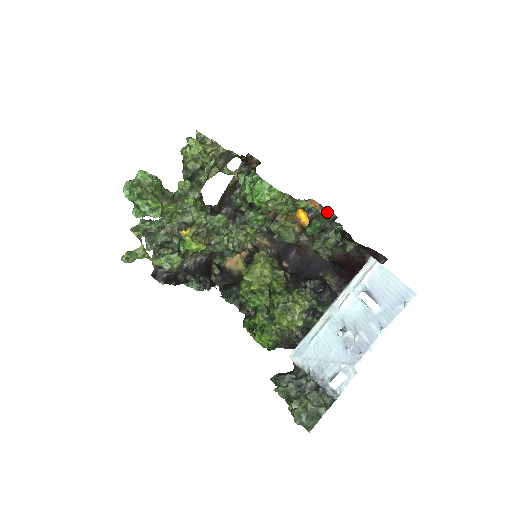
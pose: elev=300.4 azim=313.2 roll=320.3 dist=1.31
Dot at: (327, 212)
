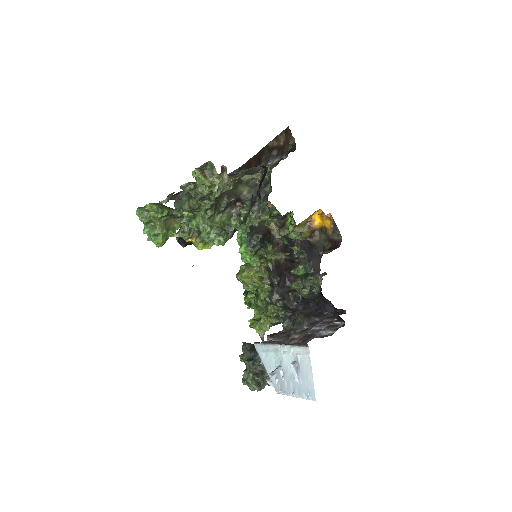
Dot at: (337, 231)
